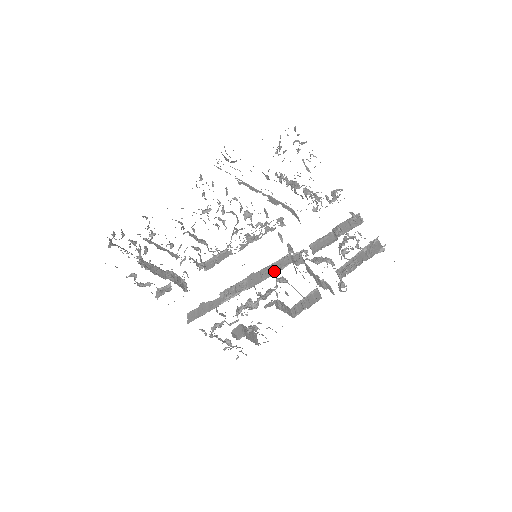
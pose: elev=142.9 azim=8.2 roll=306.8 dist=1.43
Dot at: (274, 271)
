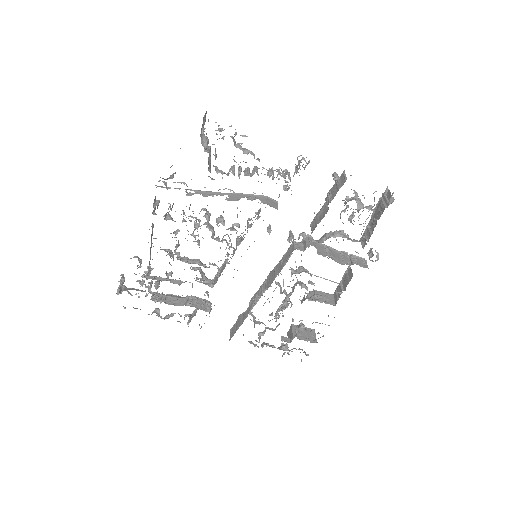
Dot at: (282, 265)
